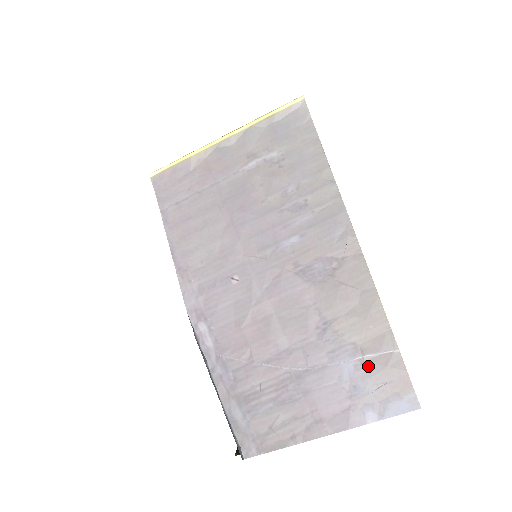
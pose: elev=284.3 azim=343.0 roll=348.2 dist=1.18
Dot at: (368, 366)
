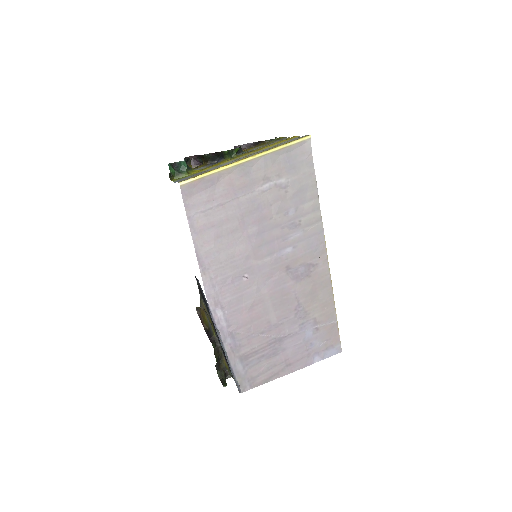
Dot at: (320, 331)
